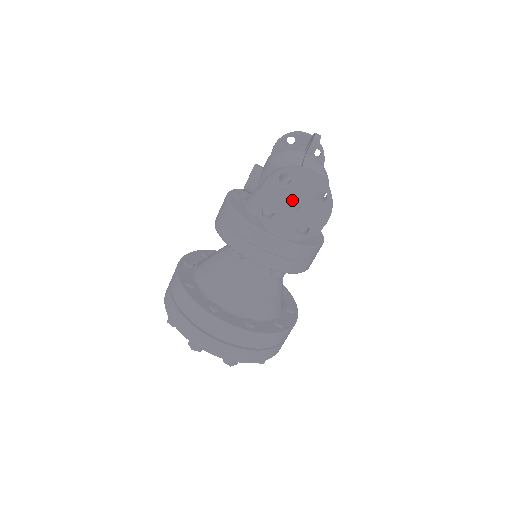
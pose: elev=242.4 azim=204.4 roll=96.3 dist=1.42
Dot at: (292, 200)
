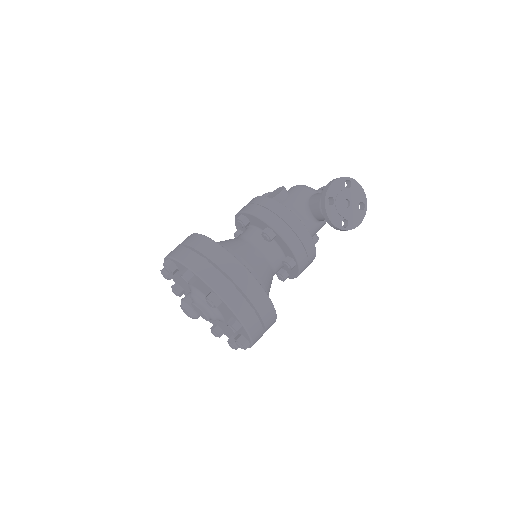
Dot at: (345, 201)
